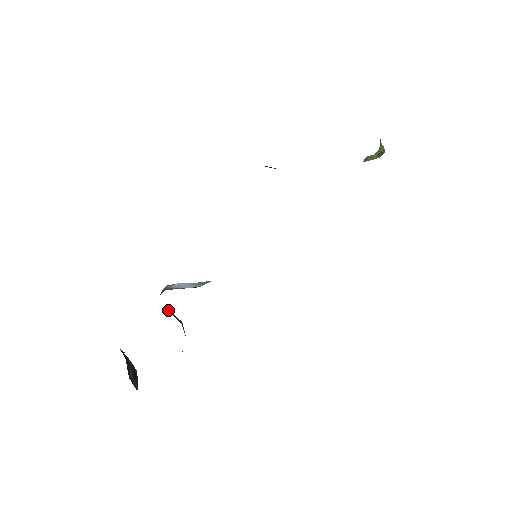
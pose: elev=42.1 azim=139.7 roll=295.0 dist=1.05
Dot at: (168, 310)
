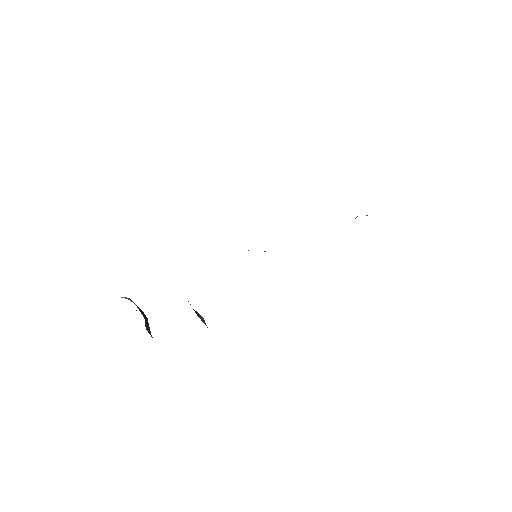
Dot at: (197, 315)
